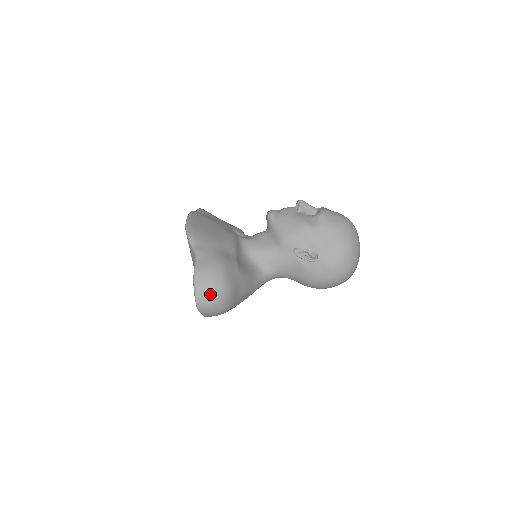
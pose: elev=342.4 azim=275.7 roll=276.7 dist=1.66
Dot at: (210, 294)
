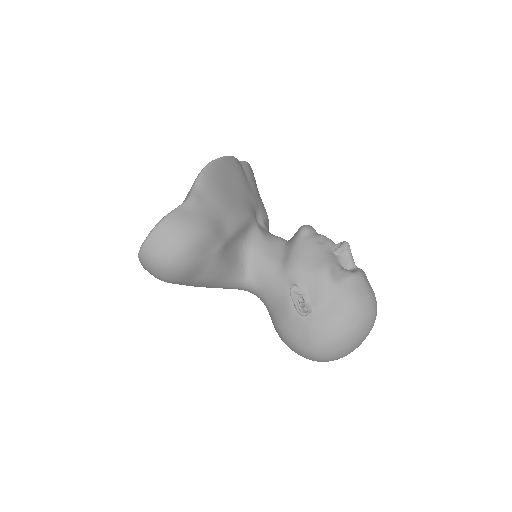
Dot at: (162, 251)
